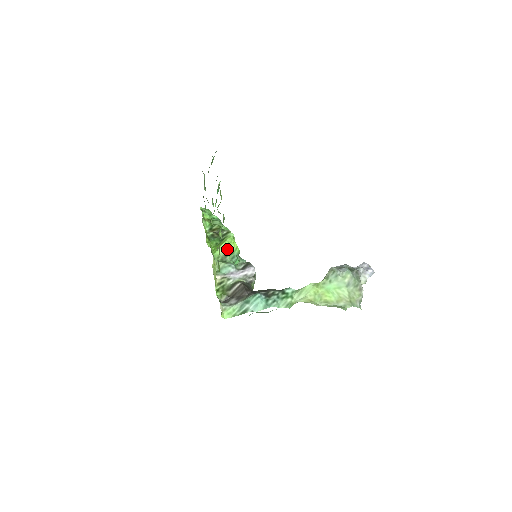
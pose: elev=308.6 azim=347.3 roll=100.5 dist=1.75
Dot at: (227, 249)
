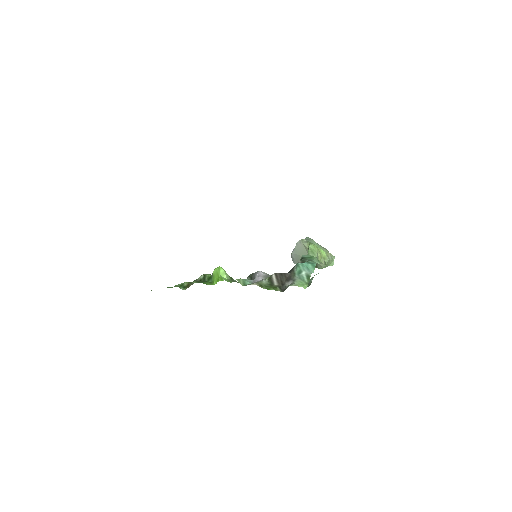
Dot at: (226, 274)
